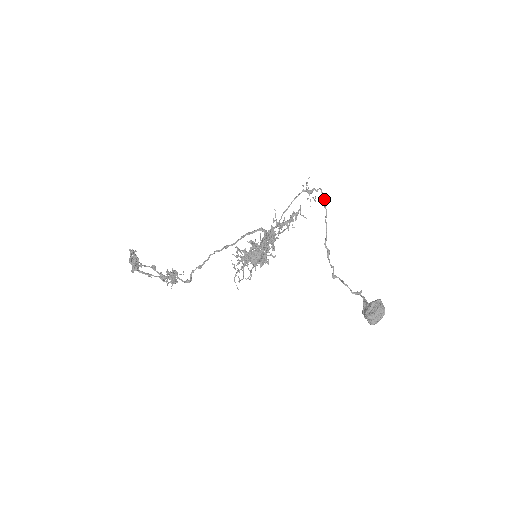
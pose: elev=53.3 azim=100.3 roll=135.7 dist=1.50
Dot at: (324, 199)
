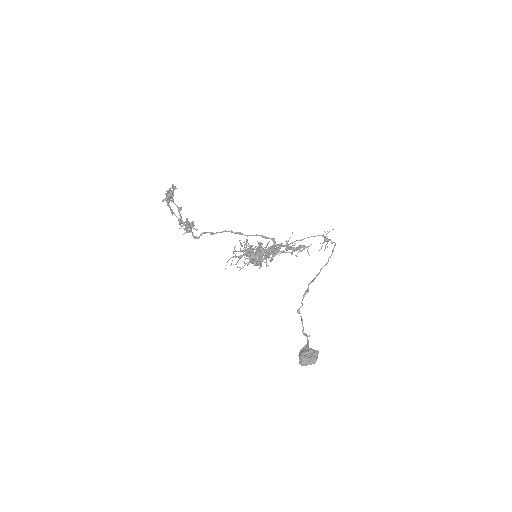
Dot at: (332, 253)
